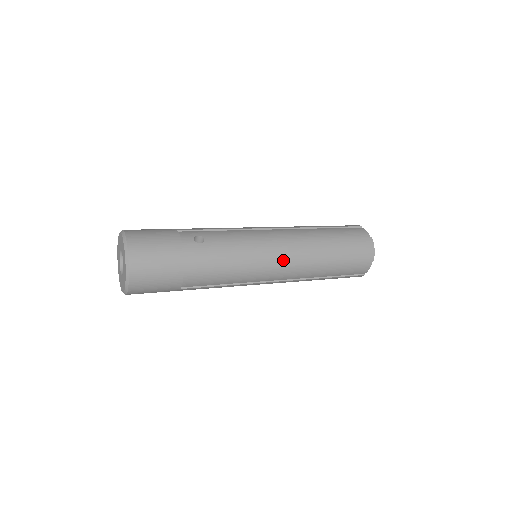
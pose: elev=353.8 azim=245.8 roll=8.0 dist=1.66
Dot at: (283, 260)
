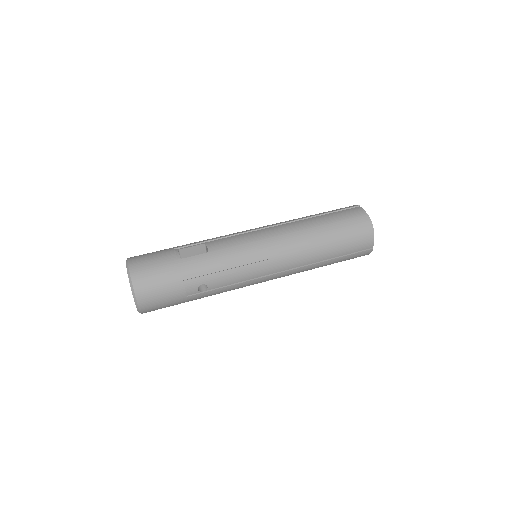
Dot at: occluded
